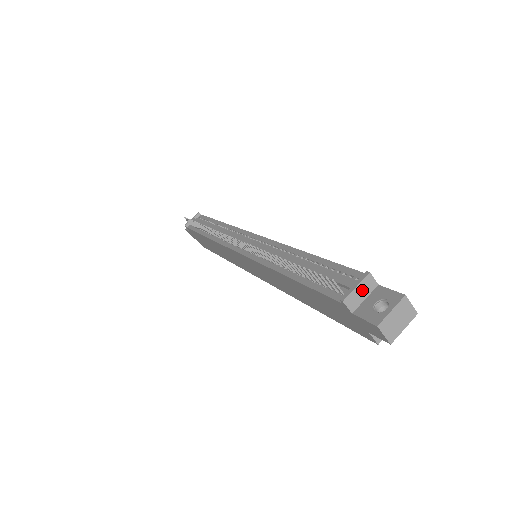
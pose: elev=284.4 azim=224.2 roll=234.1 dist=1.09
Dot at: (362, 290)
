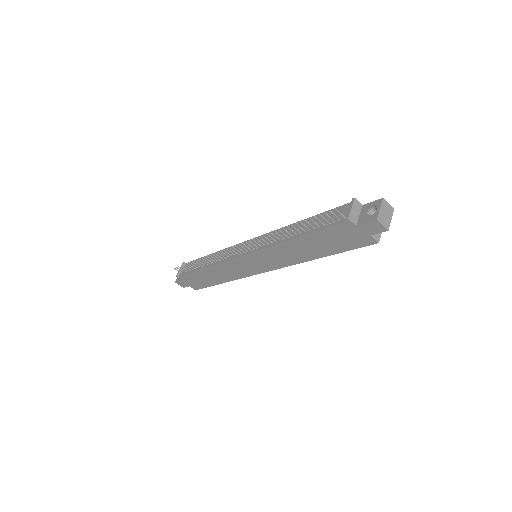
Dot at: (355, 210)
